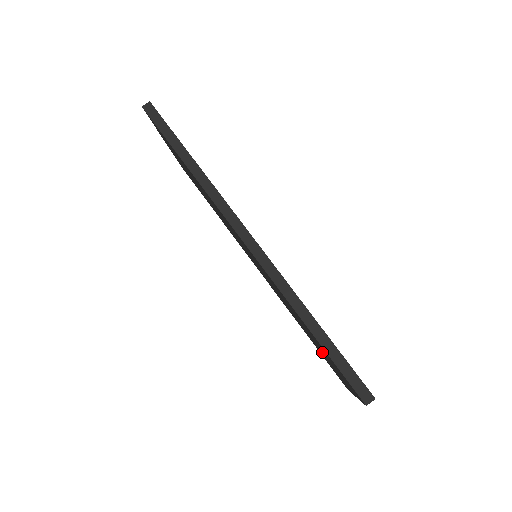
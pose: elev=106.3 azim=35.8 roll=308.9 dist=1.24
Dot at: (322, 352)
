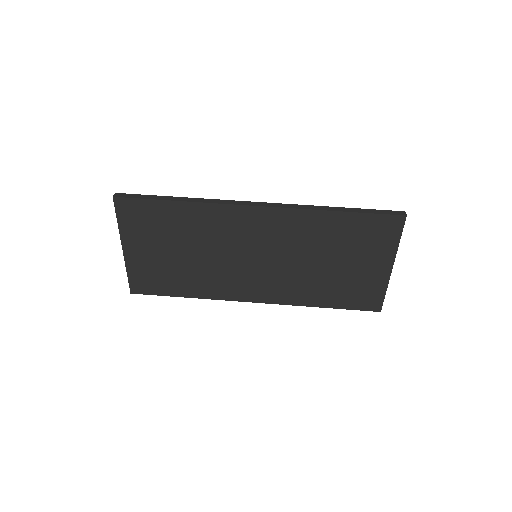
Dot at: (351, 265)
